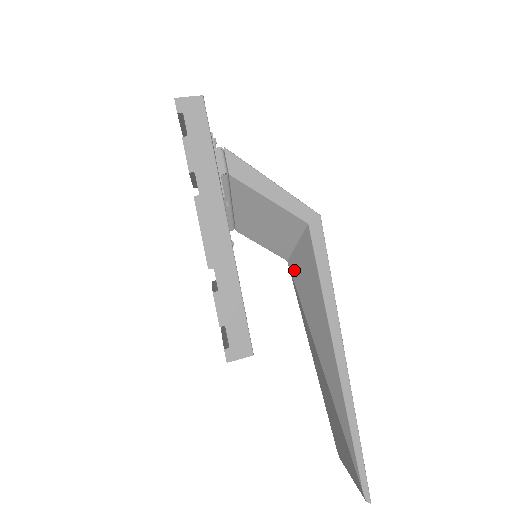
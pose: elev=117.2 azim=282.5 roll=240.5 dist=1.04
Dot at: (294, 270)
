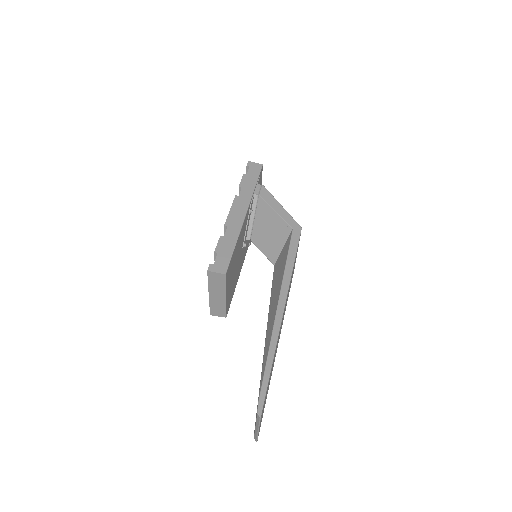
Dot at: (276, 267)
